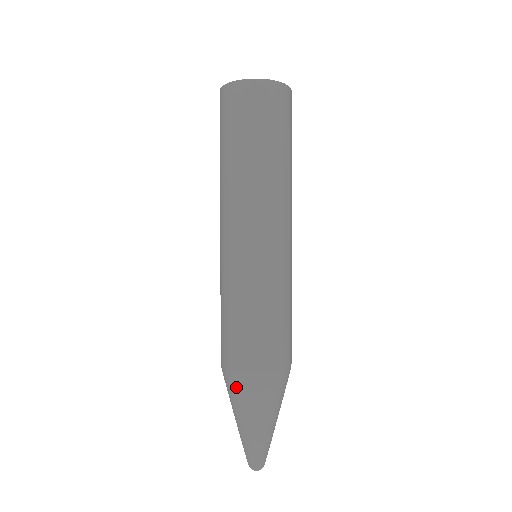
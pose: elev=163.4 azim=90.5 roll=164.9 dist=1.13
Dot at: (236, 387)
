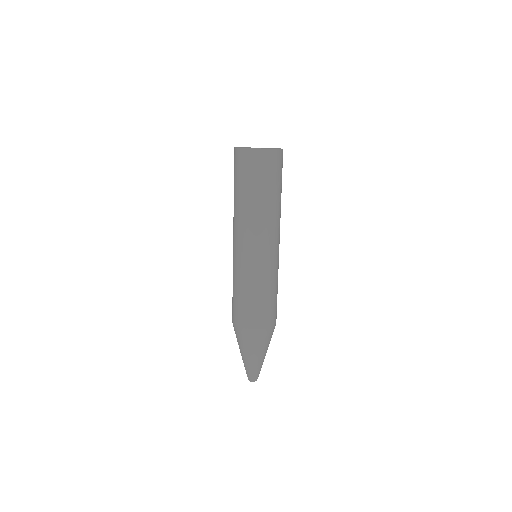
Dot at: (235, 332)
